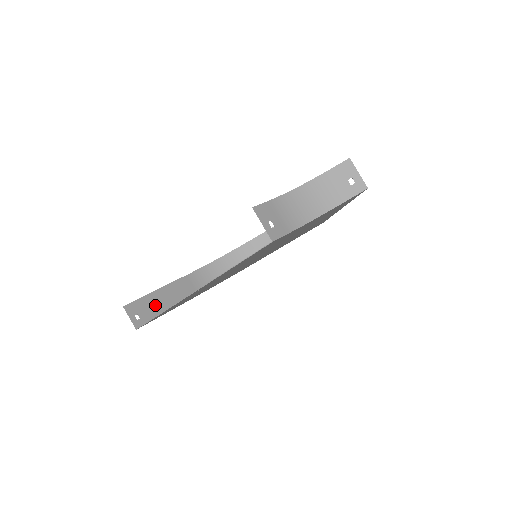
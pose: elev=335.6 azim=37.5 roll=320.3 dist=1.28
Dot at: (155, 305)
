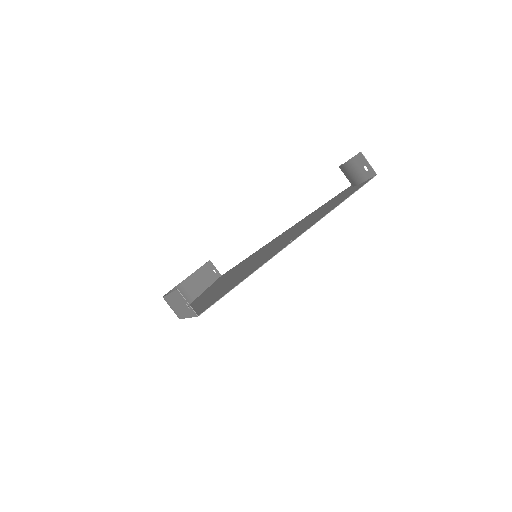
Dot at: (181, 305)
